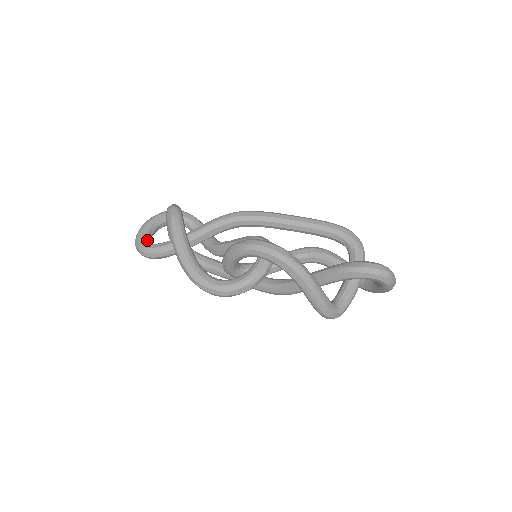
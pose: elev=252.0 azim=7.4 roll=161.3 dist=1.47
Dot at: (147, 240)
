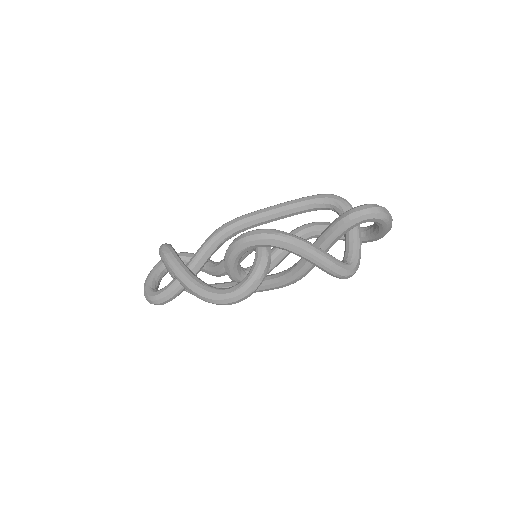
Dot at: (154, 289)
